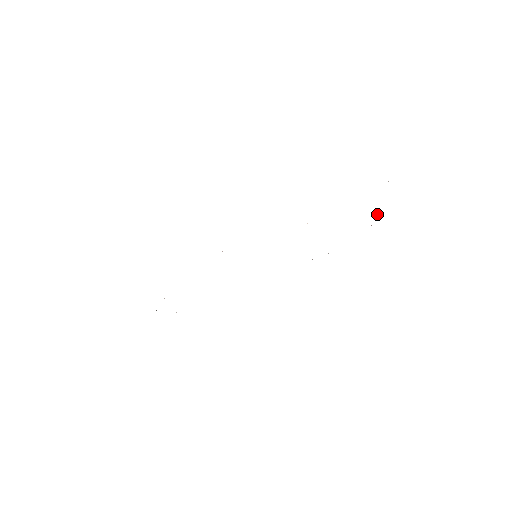
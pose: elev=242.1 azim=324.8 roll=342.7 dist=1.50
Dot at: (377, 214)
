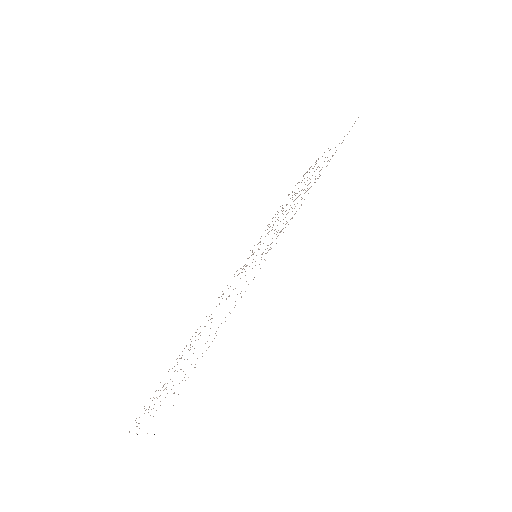
Dot at: occluded
